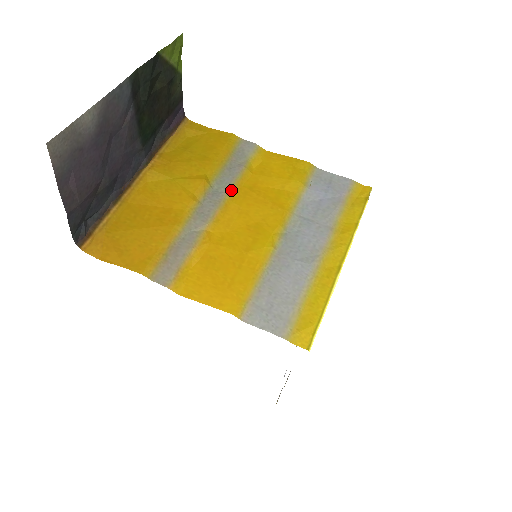
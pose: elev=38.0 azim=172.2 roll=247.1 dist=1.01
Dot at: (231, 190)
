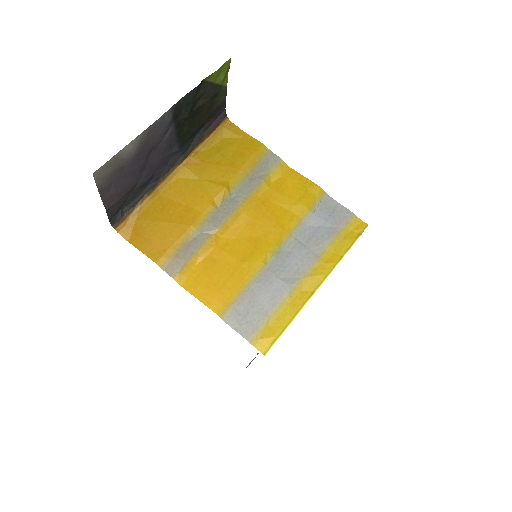
Dot at: (246, 201)
